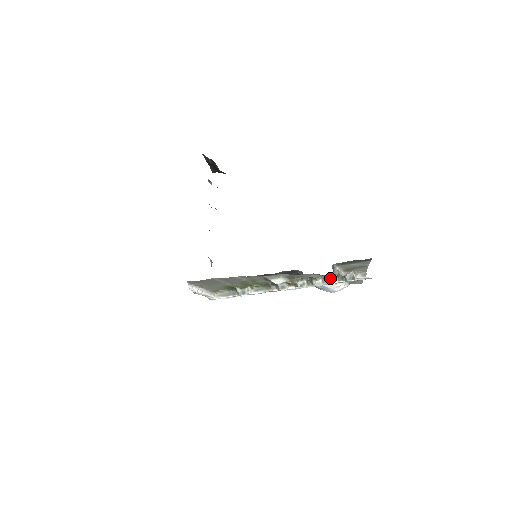
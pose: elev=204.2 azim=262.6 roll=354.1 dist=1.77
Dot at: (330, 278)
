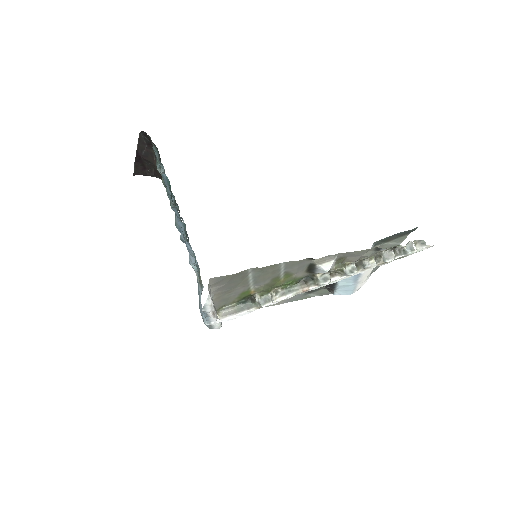
Dot at: (386, 254)
